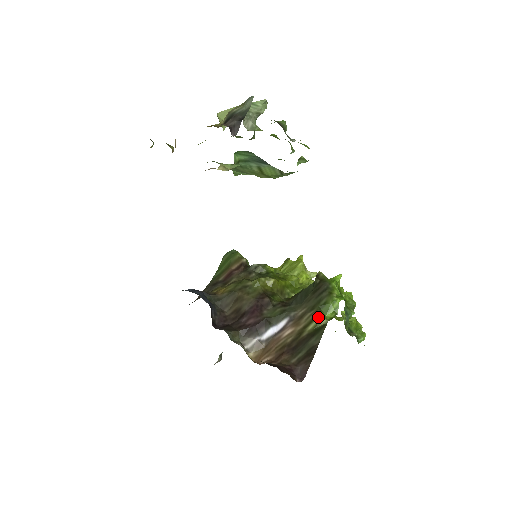
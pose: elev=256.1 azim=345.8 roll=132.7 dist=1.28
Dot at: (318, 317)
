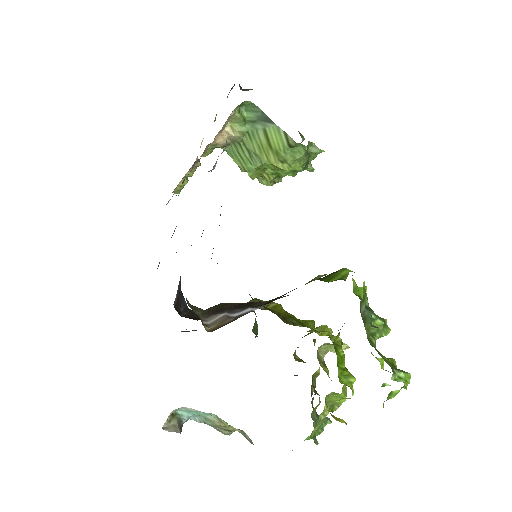
Dot at: (315, 278)
